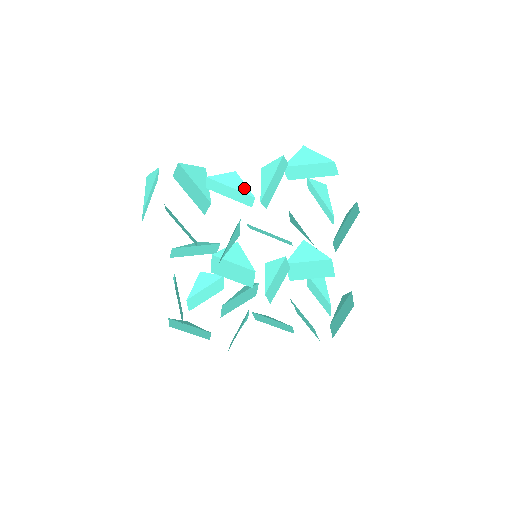
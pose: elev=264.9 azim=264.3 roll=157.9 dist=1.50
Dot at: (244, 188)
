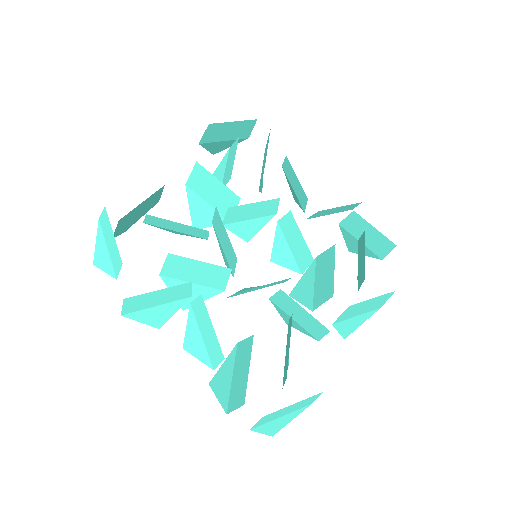
Dot at: (299, 203)
